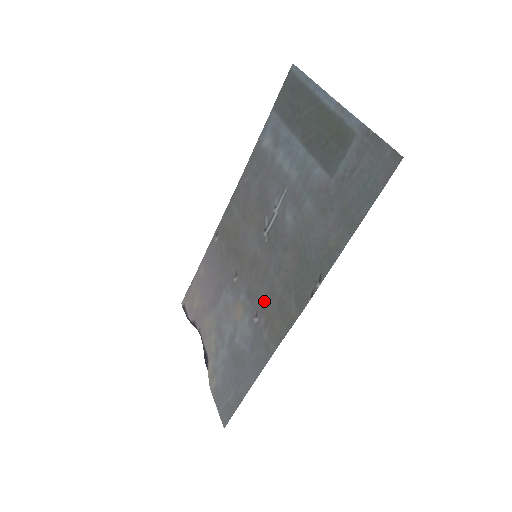
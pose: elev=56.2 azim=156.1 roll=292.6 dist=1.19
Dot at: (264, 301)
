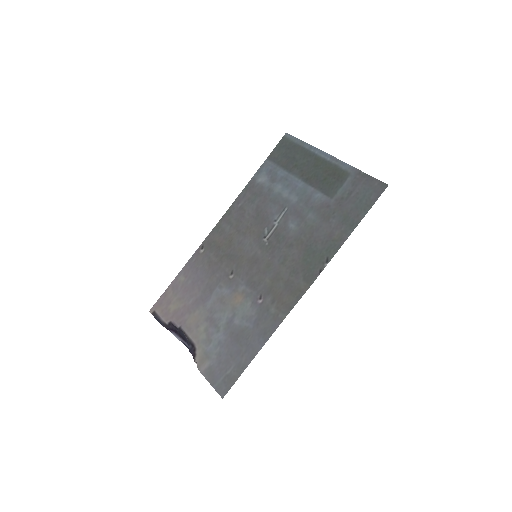
Dot at: (269, 285)
